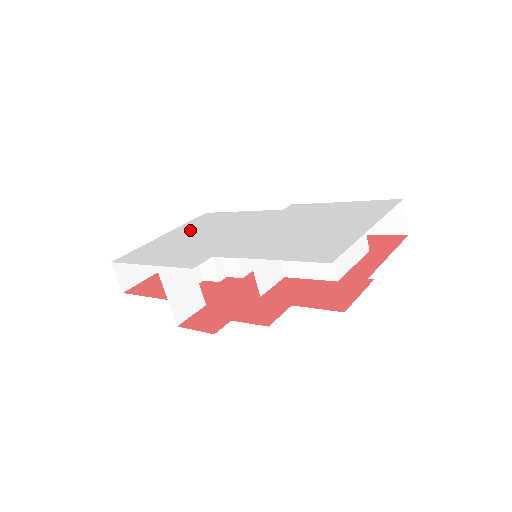
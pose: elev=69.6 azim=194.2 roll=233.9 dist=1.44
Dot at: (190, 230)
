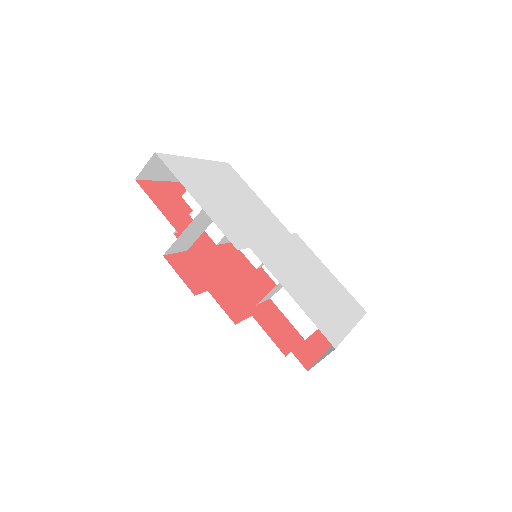
Dot at: (221, 179)
